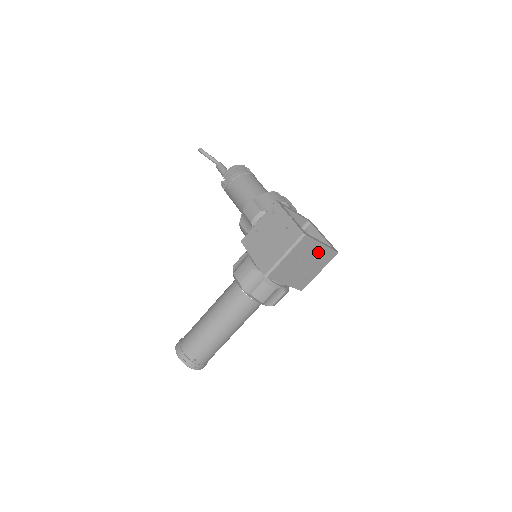
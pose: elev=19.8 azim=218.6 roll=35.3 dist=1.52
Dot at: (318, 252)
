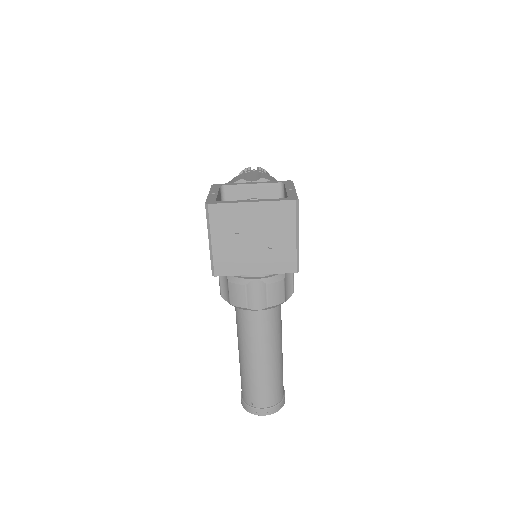
Dot at: (257, 215)
